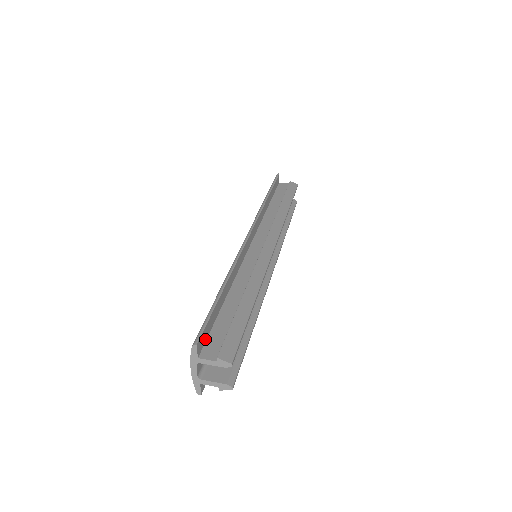
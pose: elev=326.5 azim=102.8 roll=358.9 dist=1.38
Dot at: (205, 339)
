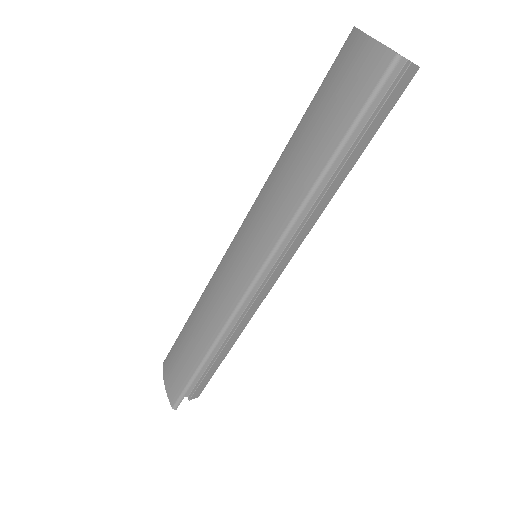
Dot at: occluded
